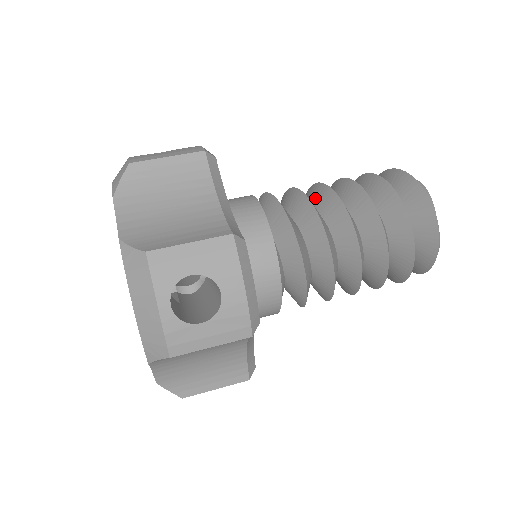
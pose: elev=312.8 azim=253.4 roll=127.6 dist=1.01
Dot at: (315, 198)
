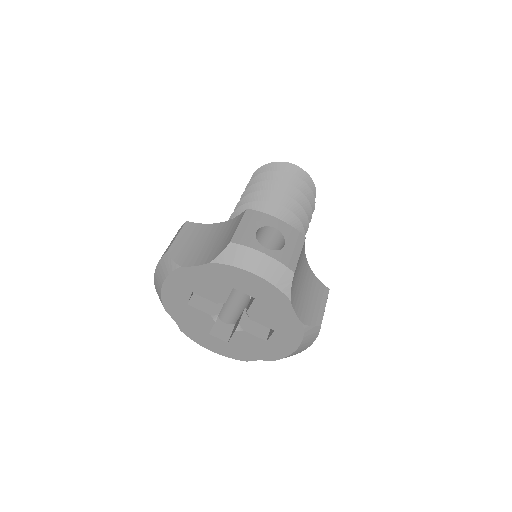
Dot at: occluded
